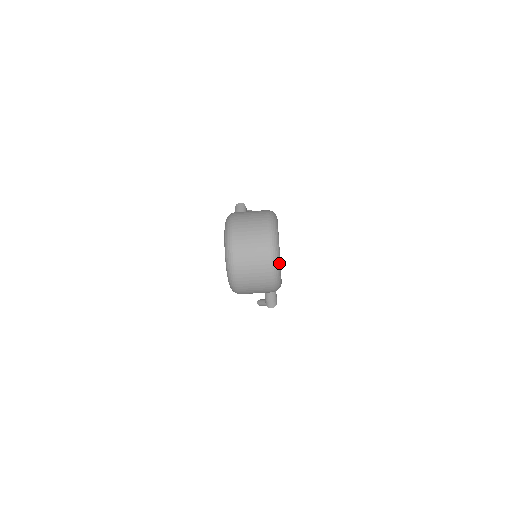
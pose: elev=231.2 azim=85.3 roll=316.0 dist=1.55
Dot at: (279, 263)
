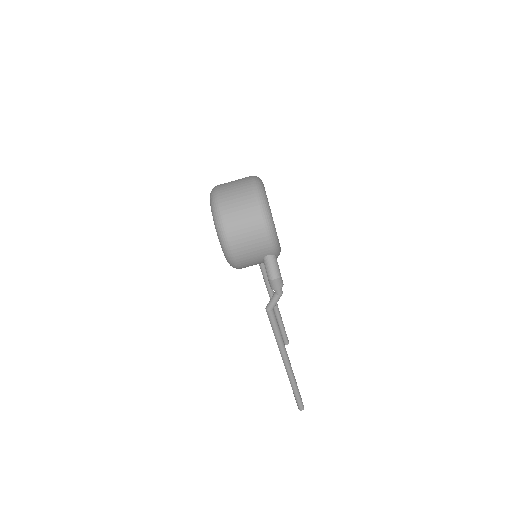
Dot at: (265, 196)
